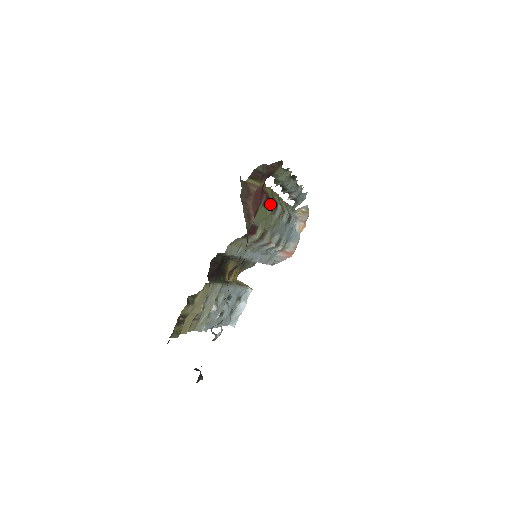
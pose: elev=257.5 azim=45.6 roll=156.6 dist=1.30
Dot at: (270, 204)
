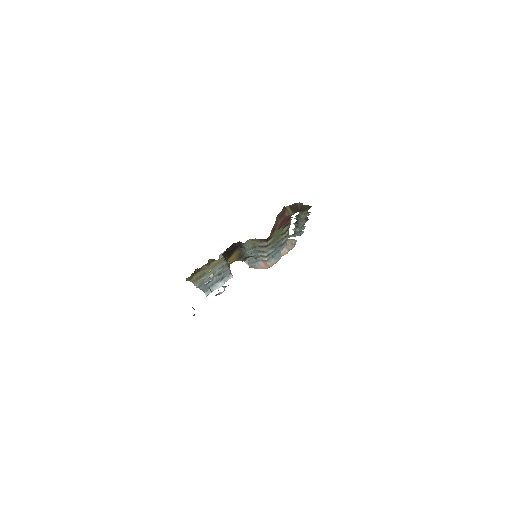
Dot at: (286, 228)
